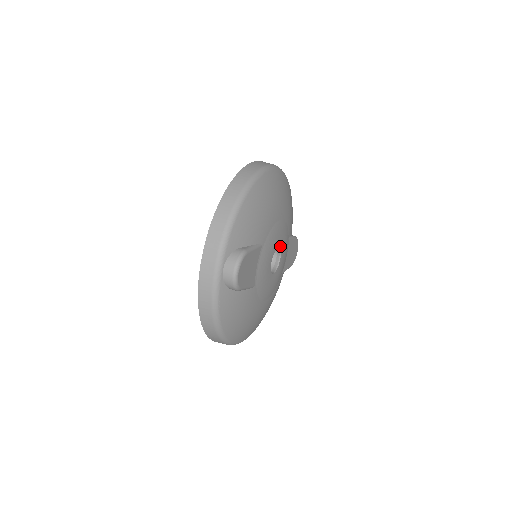
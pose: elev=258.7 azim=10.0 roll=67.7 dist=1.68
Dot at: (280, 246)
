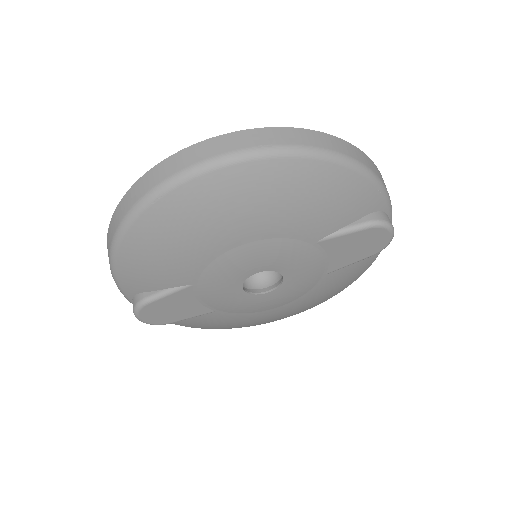
Dot at: (265, 268)
